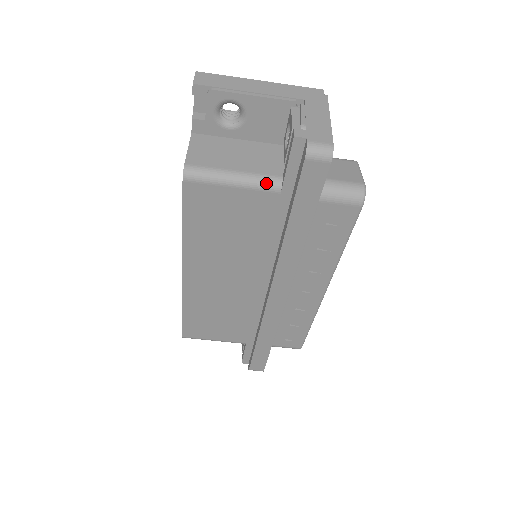
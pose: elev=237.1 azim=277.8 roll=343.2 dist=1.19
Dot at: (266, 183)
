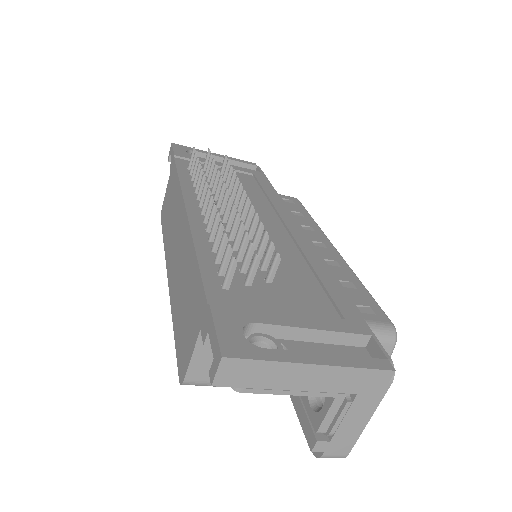
Dot at: occluded
